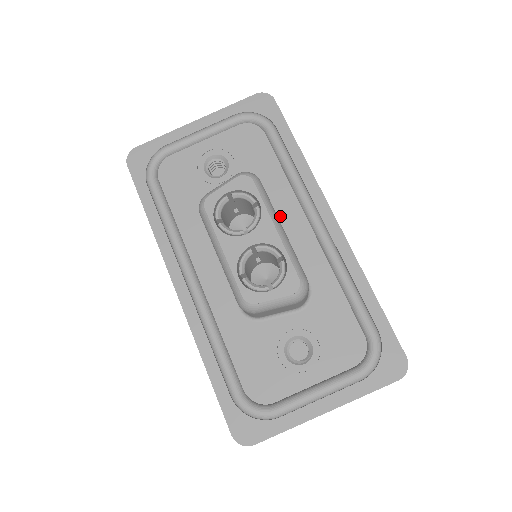
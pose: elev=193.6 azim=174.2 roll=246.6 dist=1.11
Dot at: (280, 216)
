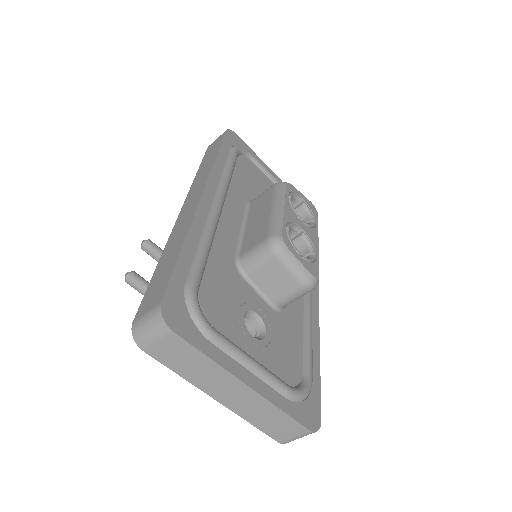
Dot at: occluded
